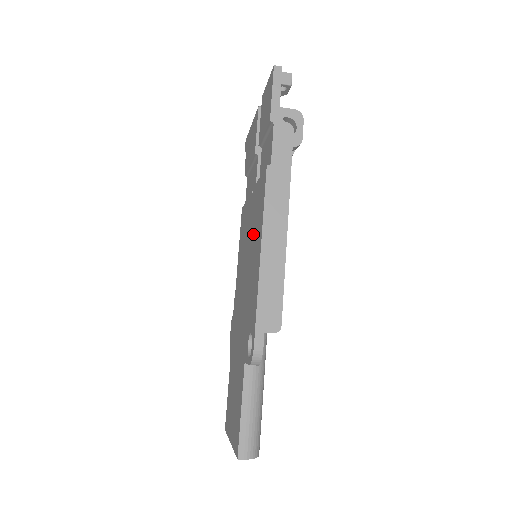
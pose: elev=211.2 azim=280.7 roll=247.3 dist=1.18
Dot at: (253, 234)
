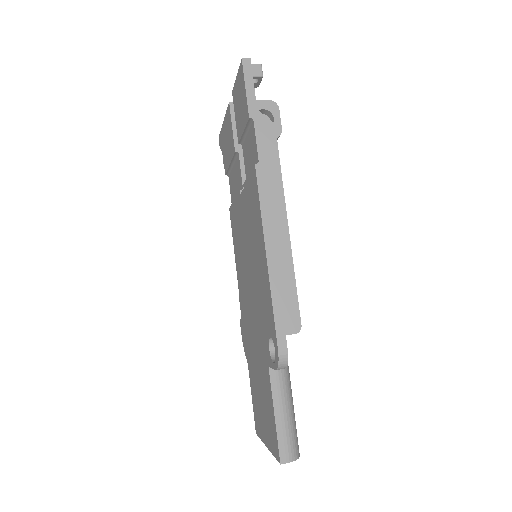
Dot at: (251, 236)
